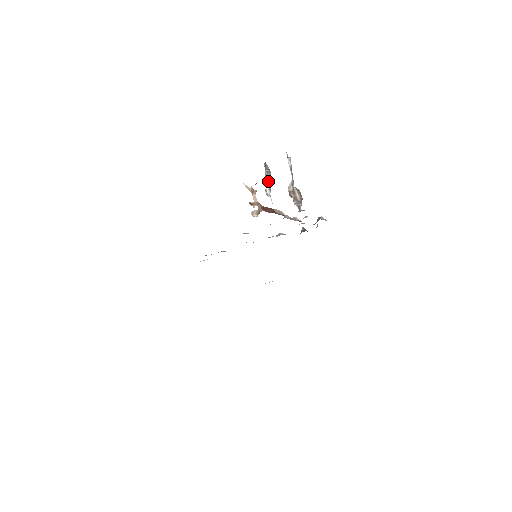
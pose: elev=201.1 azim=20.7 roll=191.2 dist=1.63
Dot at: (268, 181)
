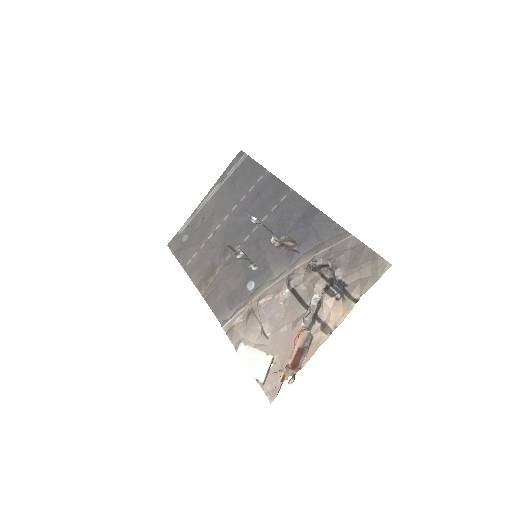
Dot at: (246, 259)
